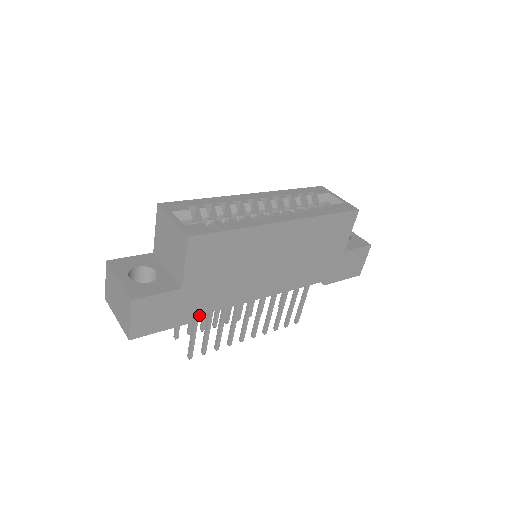
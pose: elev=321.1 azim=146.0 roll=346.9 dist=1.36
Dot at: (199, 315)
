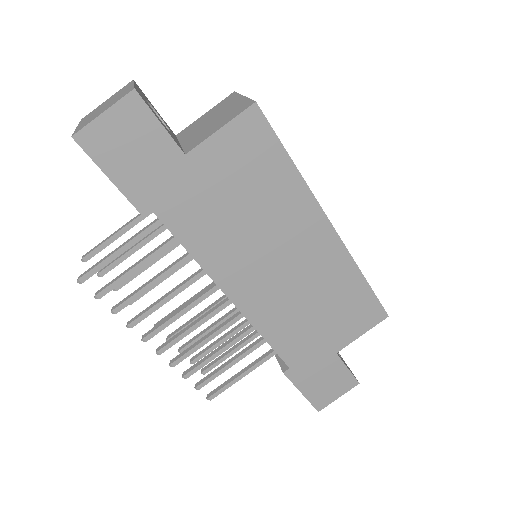
Dot at: (159, 219)
